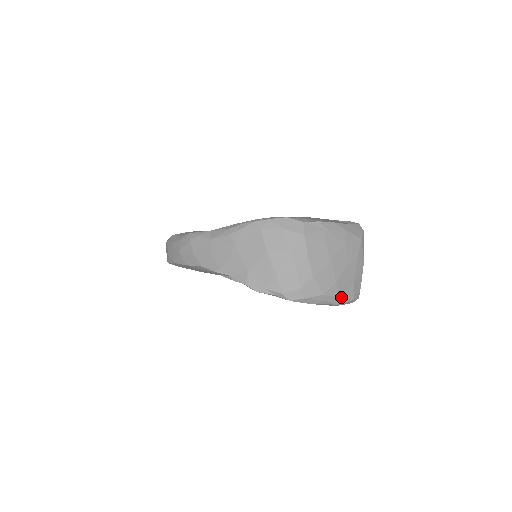
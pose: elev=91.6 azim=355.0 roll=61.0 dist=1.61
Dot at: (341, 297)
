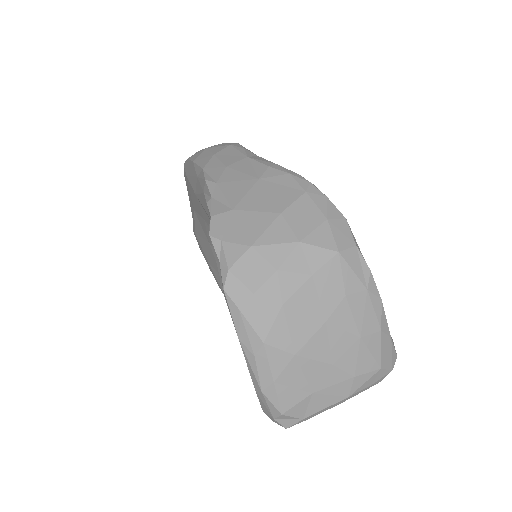
Dot at: (275, 383)
